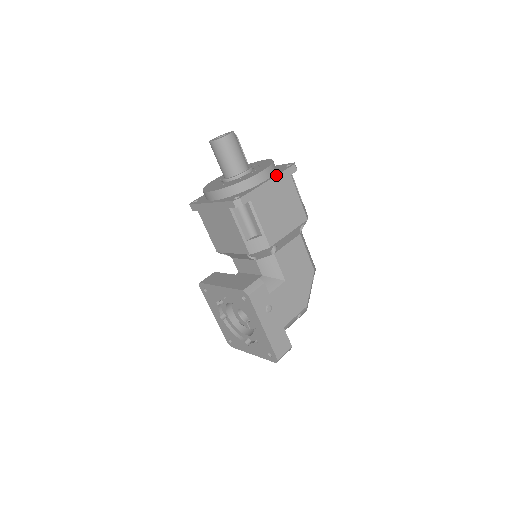
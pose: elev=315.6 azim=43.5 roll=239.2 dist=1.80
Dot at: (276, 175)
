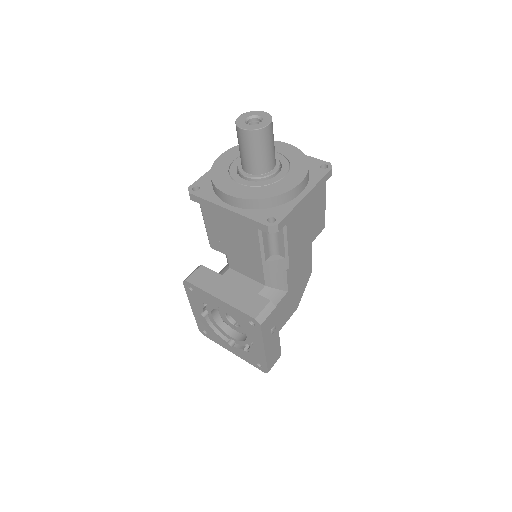
Dot at: (314, 186)
